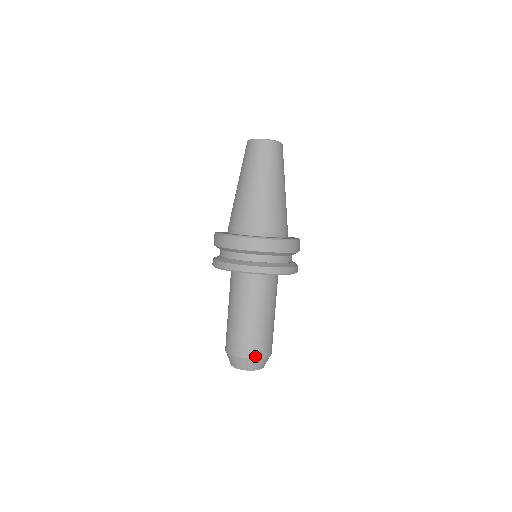
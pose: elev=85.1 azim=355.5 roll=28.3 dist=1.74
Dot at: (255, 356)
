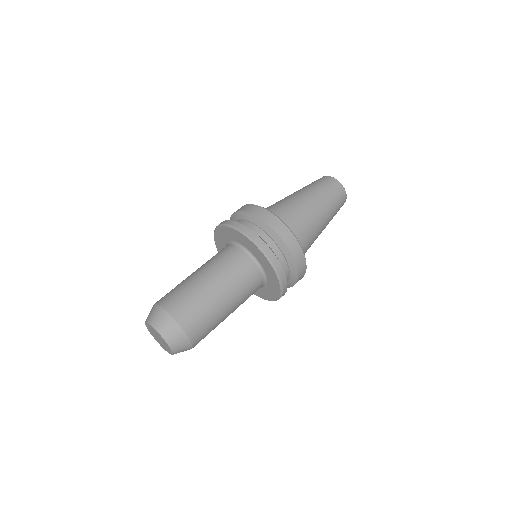
Dot at: (182, 324)
